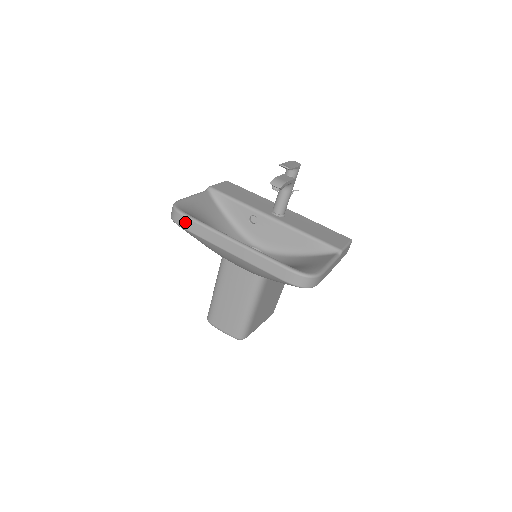
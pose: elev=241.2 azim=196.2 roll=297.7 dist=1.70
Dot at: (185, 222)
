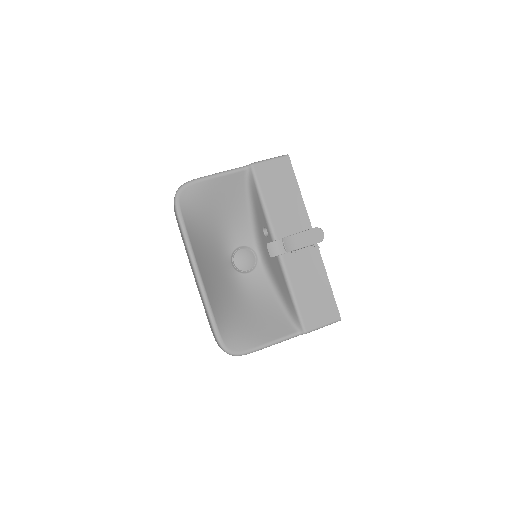
Dot at: (176, 216)
